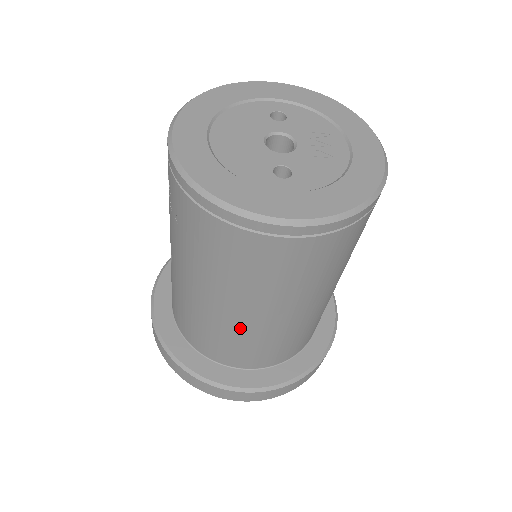
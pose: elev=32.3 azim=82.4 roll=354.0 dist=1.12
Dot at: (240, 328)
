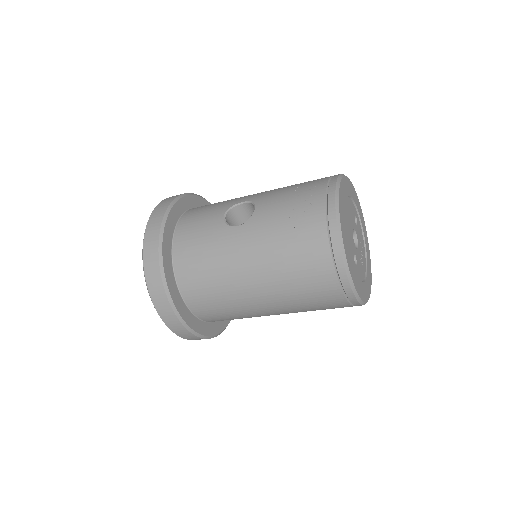
Dot at: (241, 298)
